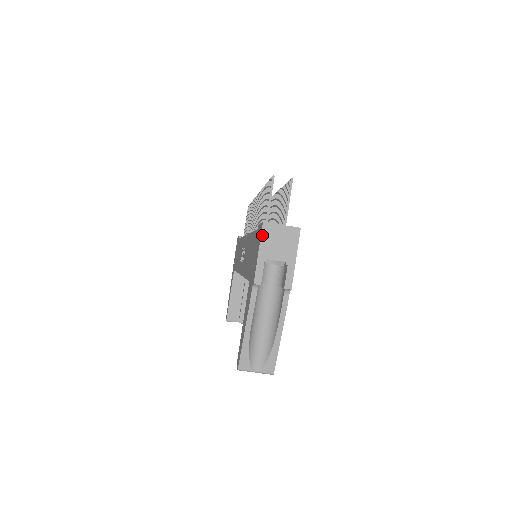
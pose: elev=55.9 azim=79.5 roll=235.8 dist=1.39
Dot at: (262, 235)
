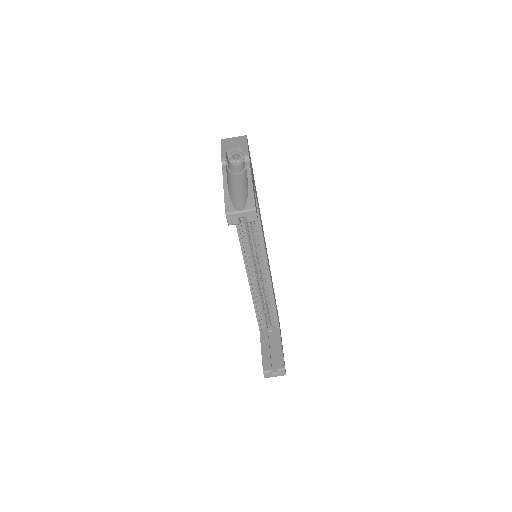
Dot at: (222, 143)
